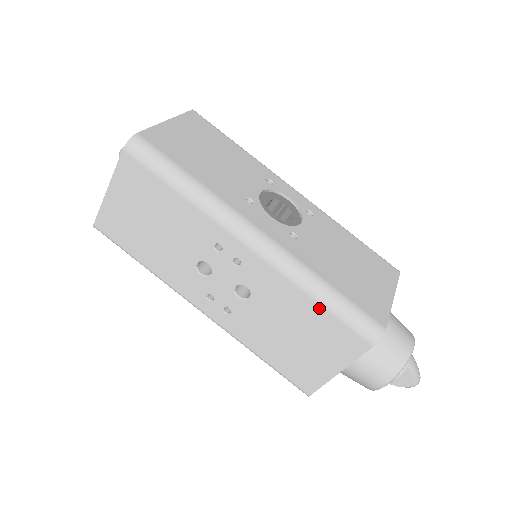
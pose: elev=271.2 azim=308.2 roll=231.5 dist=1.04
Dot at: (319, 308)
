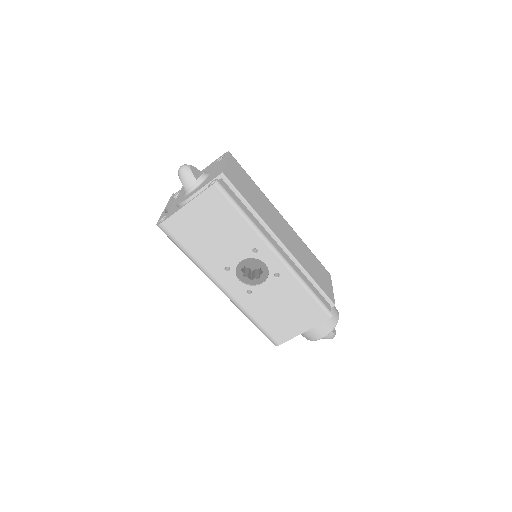
Dot at: occluded
